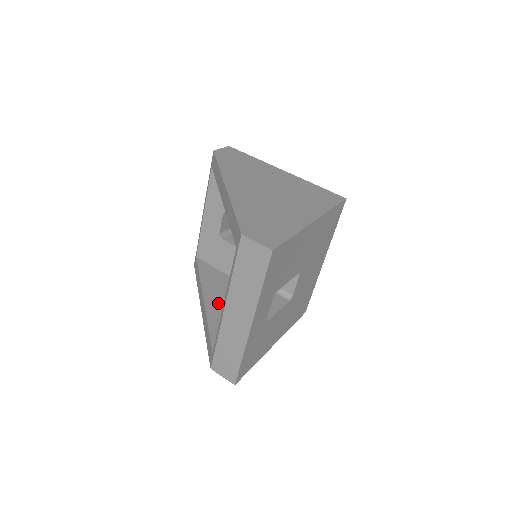
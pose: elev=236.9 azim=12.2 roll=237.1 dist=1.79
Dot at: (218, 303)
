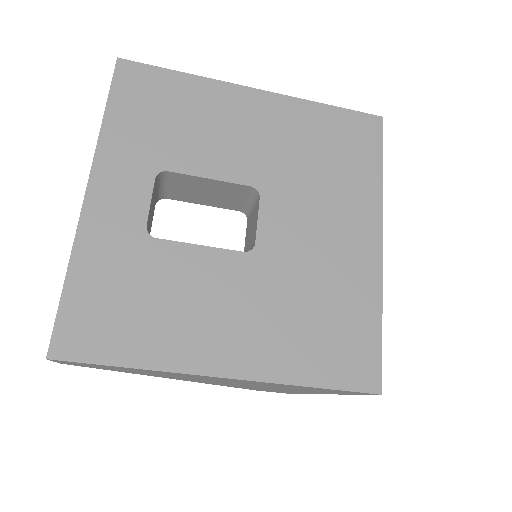
Dot at: occluded
